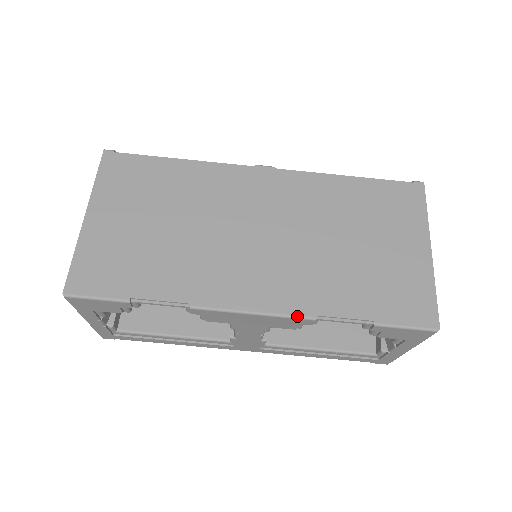
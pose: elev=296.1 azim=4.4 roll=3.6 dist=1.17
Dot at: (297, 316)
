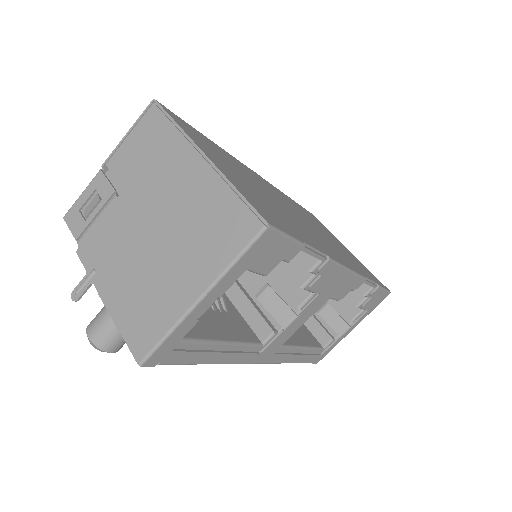
Dot at: (361, 275)
